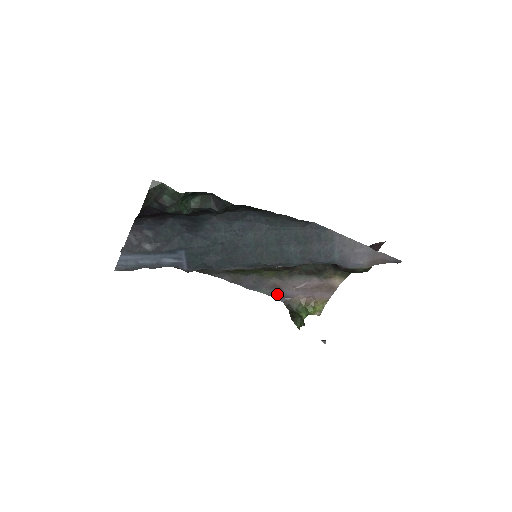
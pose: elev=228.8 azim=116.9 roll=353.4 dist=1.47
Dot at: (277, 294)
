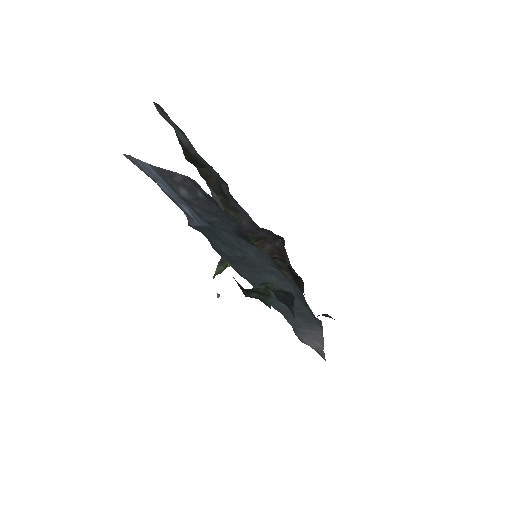
Dot at: occluded
